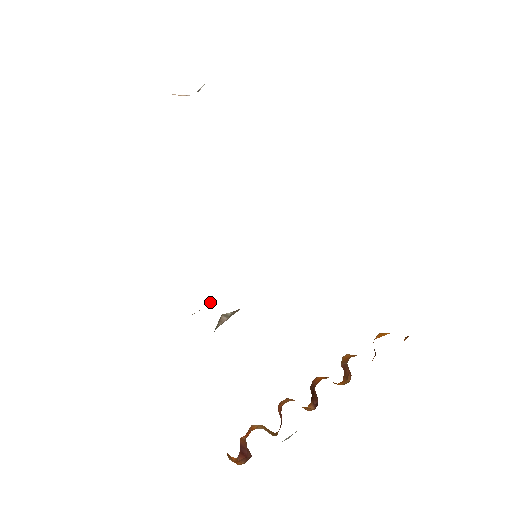
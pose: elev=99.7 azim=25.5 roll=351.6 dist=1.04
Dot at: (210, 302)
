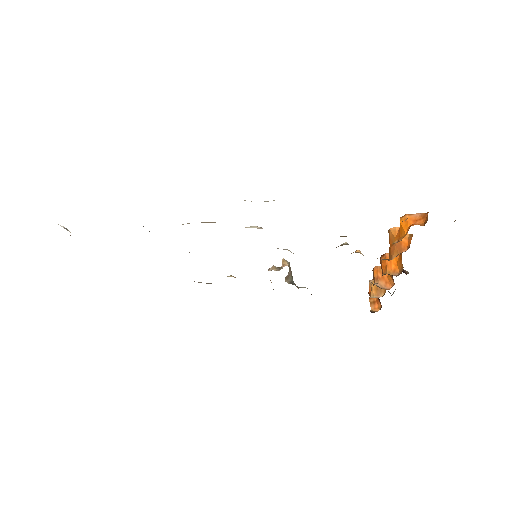
Dot at: occluded
